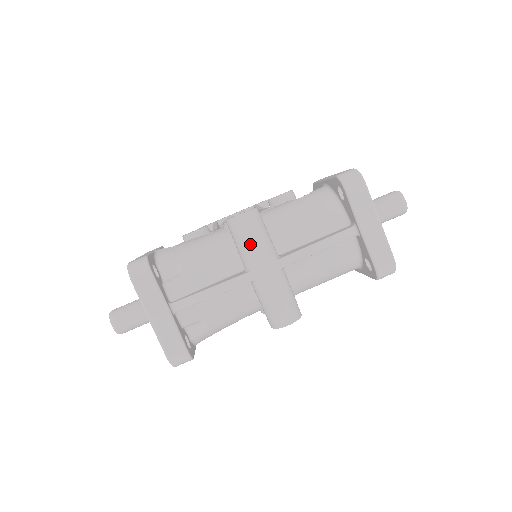
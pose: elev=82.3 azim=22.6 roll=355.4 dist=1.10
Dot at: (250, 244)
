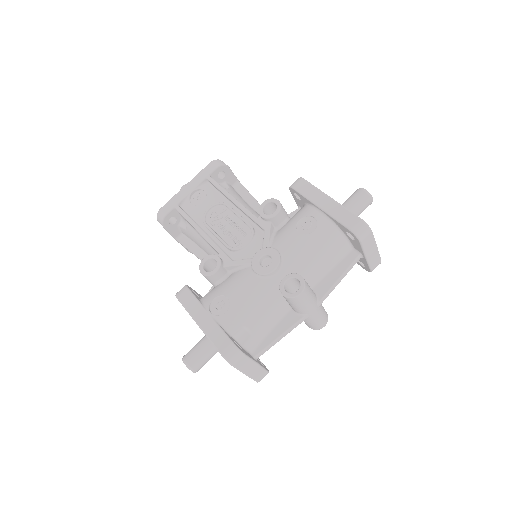
Dot at: (305, 305)
